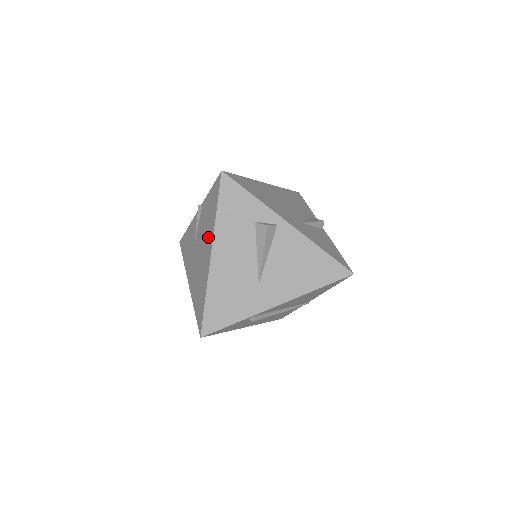
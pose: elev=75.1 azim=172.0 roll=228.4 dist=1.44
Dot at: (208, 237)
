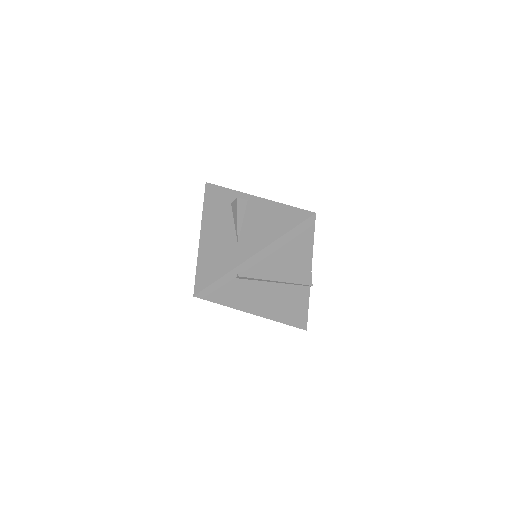
Dot at: occluded
